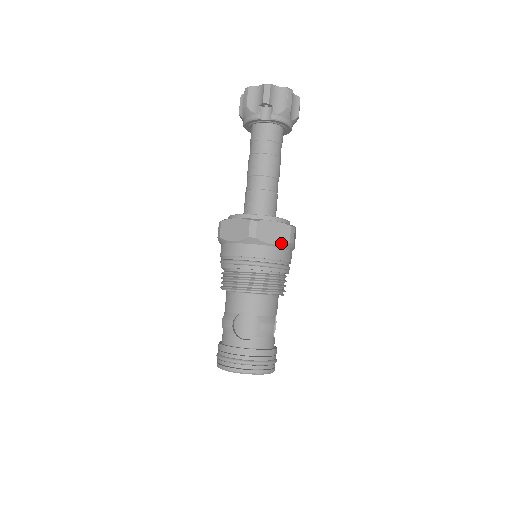
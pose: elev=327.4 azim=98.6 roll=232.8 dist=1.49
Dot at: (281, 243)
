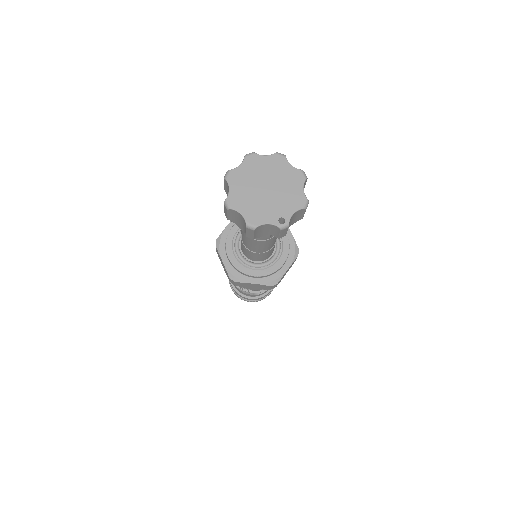
Dot at: occluded
